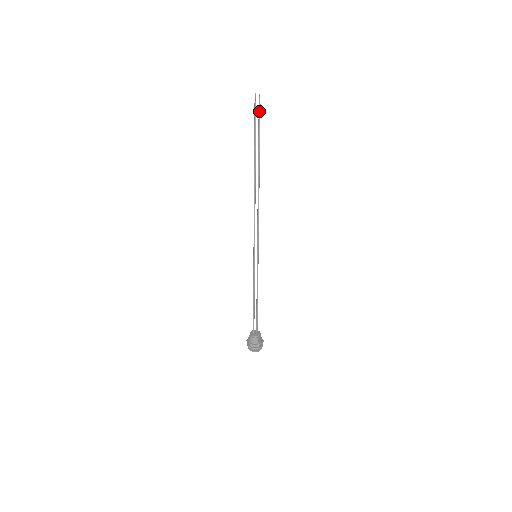
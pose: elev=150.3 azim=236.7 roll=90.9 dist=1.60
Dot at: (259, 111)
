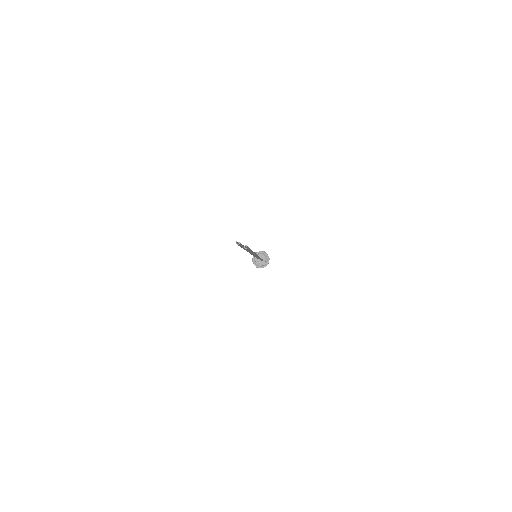
Dot at: (246, 249)
